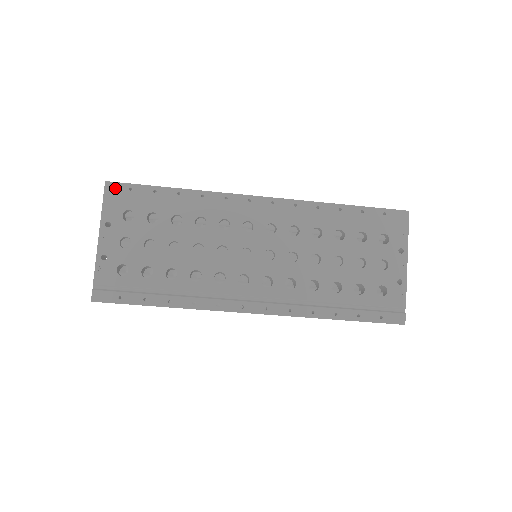
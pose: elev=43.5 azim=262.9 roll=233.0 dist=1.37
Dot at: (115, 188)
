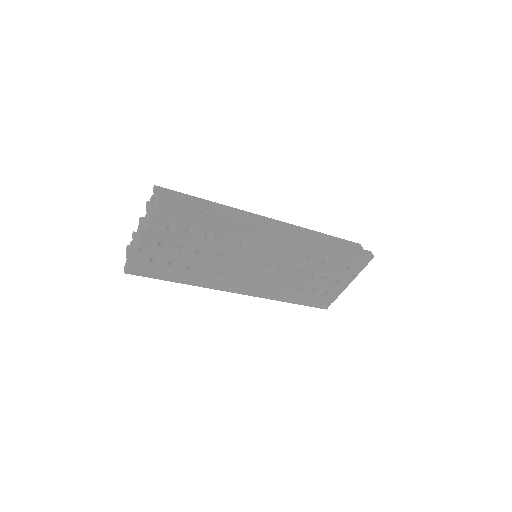
Dot at: (167, 205)
